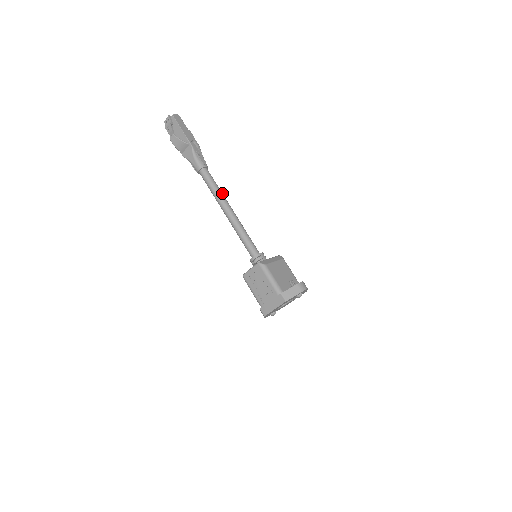
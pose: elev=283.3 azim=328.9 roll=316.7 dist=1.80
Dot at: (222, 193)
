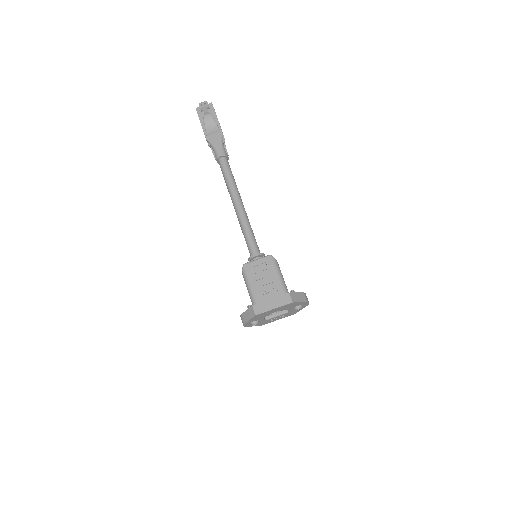
Dot at: occluded
